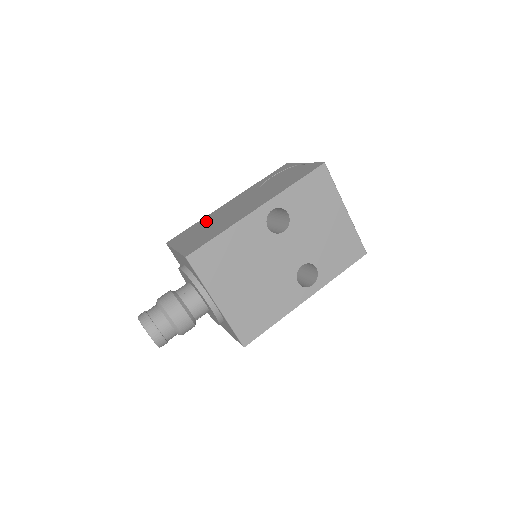
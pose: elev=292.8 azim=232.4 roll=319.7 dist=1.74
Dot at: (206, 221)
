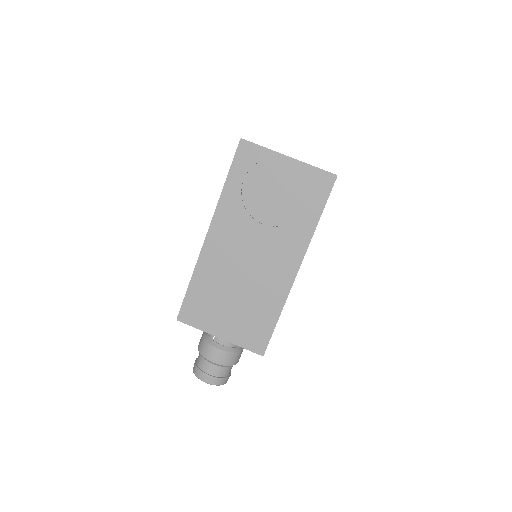
Dot at: (213, 281)
